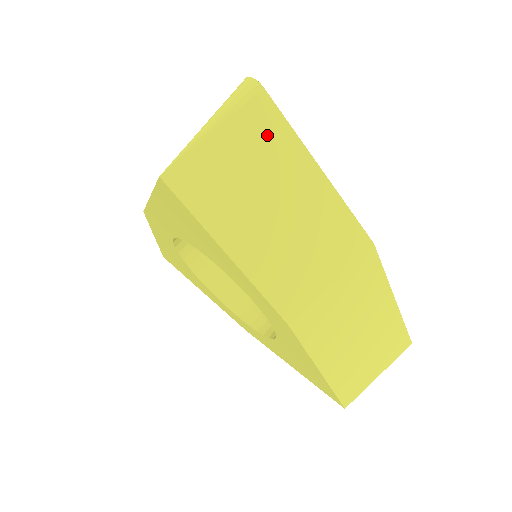
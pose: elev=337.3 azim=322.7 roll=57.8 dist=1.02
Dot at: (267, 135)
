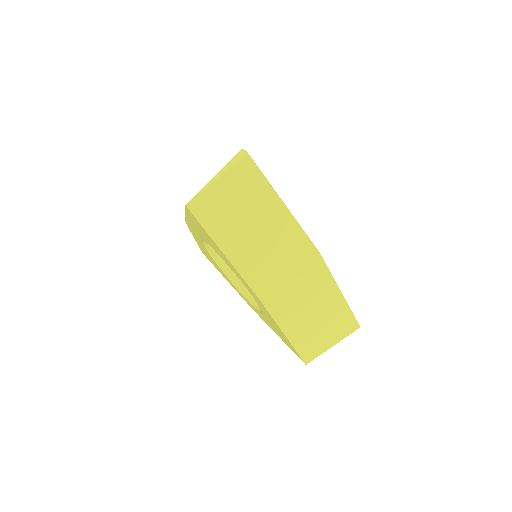
Dot at: (251, 183)
